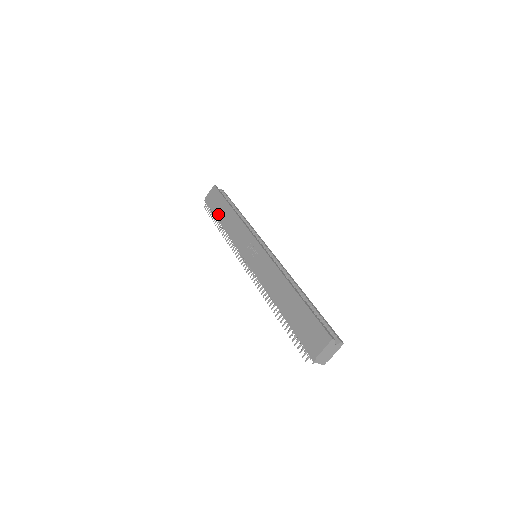
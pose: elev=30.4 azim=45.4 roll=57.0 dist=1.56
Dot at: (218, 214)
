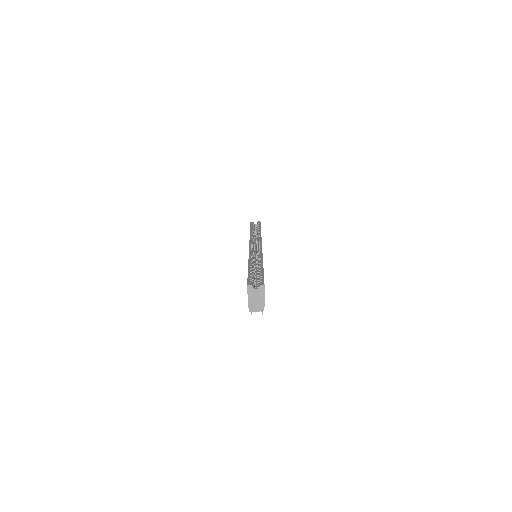
Dot at: occluded
